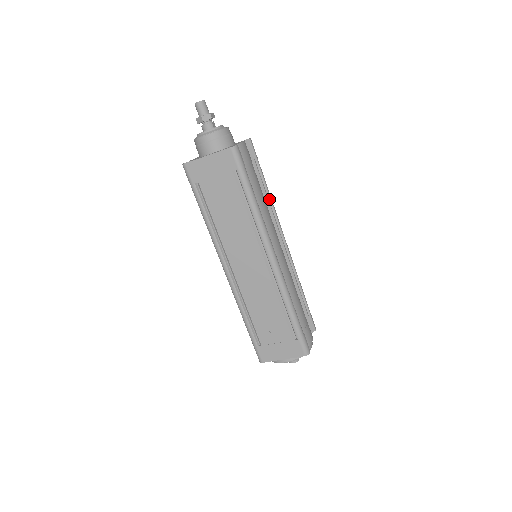
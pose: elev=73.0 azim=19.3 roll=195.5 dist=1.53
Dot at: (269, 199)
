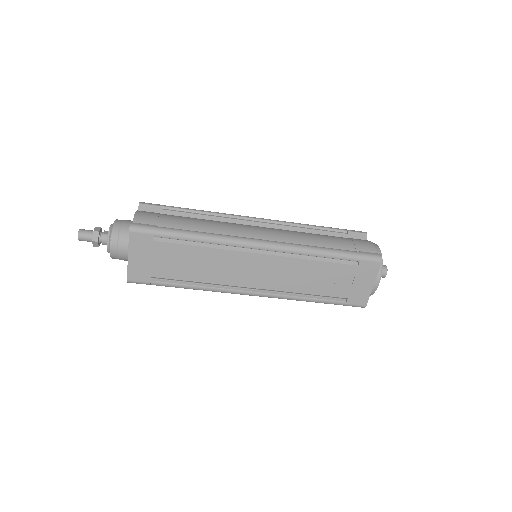
Dot at: (208, 214)
